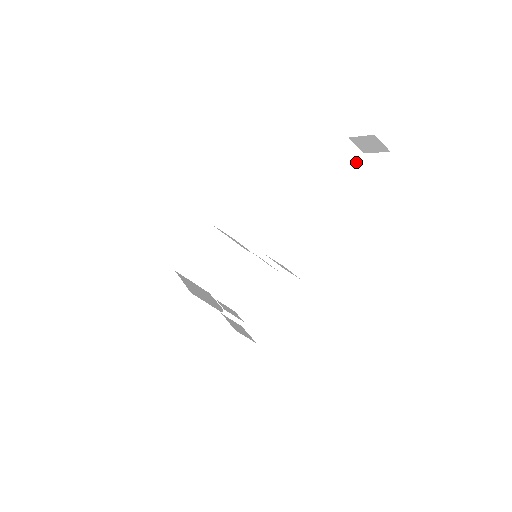
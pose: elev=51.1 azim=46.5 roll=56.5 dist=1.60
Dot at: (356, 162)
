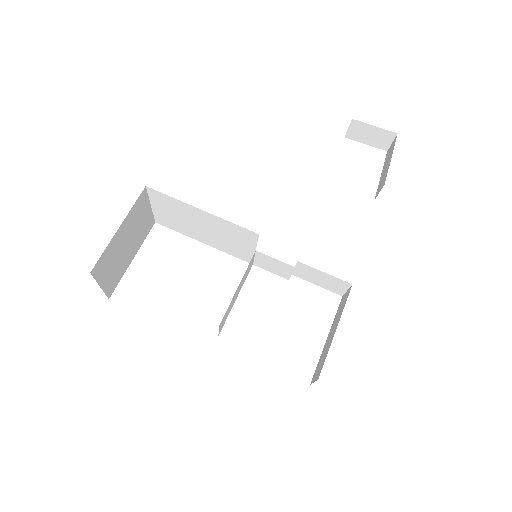
Dot at: occluded
